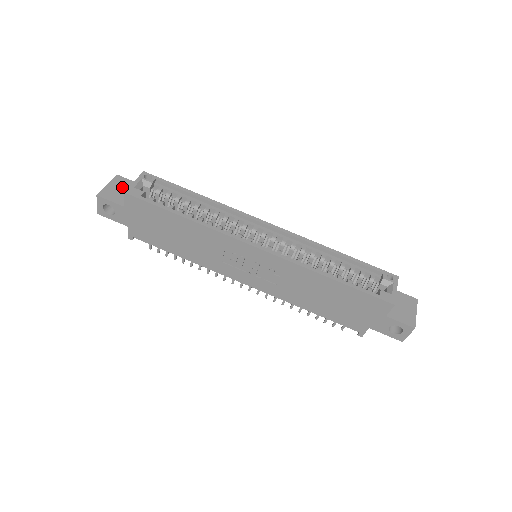
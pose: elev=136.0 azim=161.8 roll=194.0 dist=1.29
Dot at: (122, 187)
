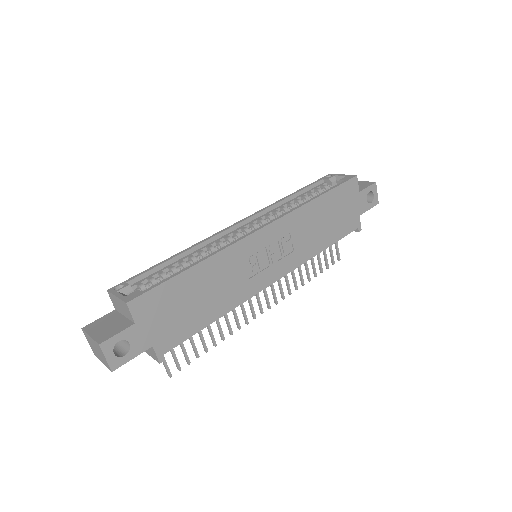
Dot at: (104, 324)
